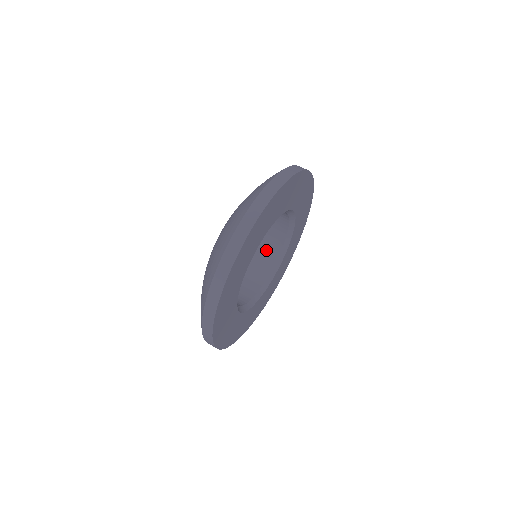
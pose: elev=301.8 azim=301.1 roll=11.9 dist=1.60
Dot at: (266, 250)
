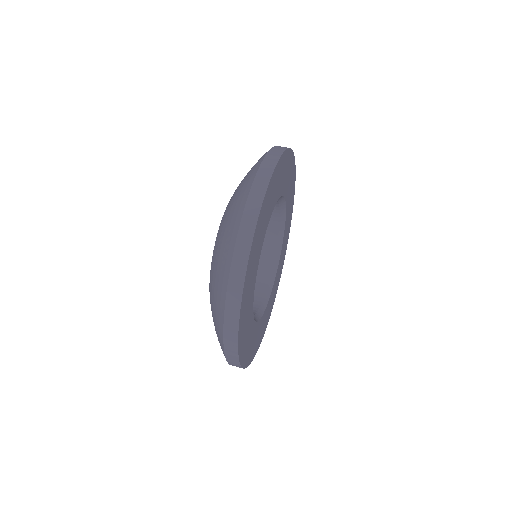
Dot at: occluded
